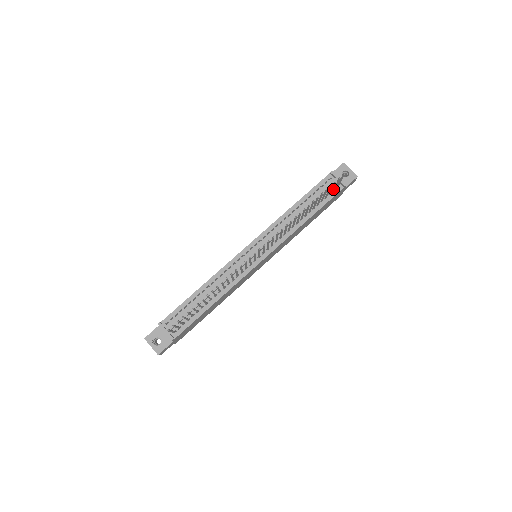
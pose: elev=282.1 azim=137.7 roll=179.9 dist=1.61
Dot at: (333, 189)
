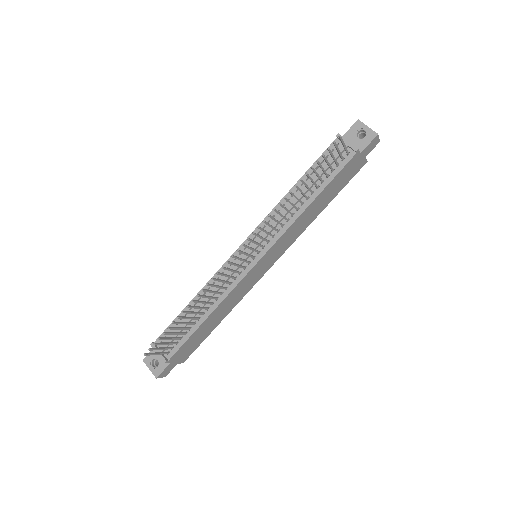
Dot at: (340, 158)
